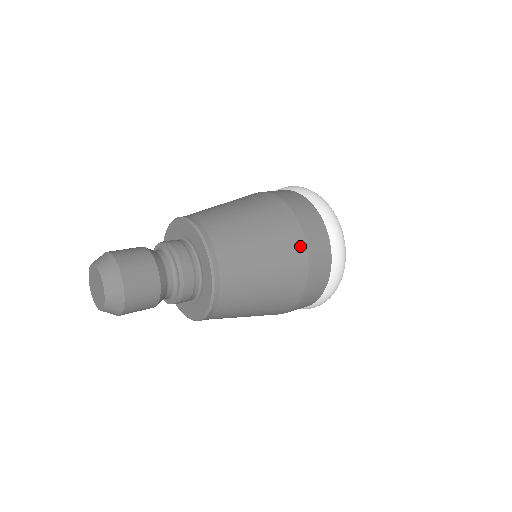
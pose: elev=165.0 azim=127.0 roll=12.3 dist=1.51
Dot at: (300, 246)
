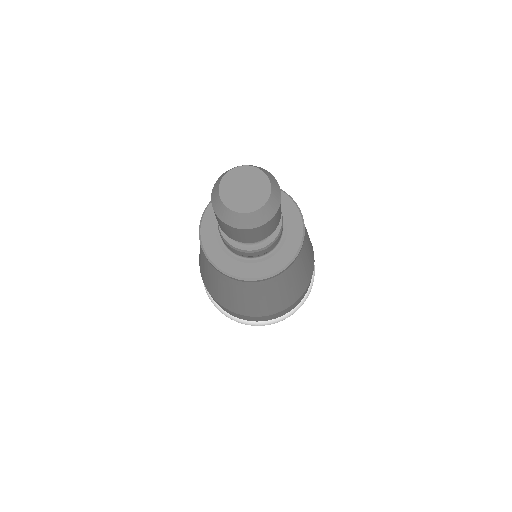
Dot at: occluded
